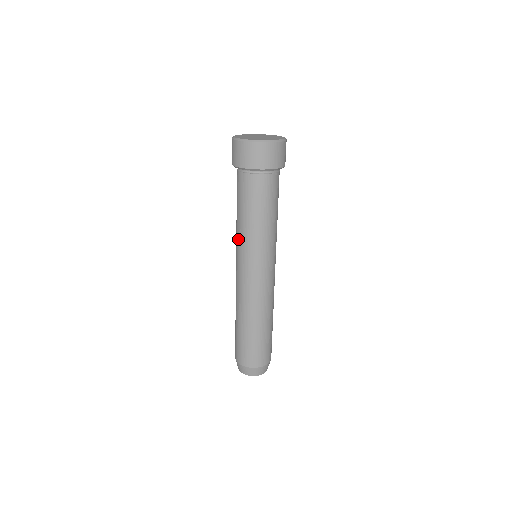
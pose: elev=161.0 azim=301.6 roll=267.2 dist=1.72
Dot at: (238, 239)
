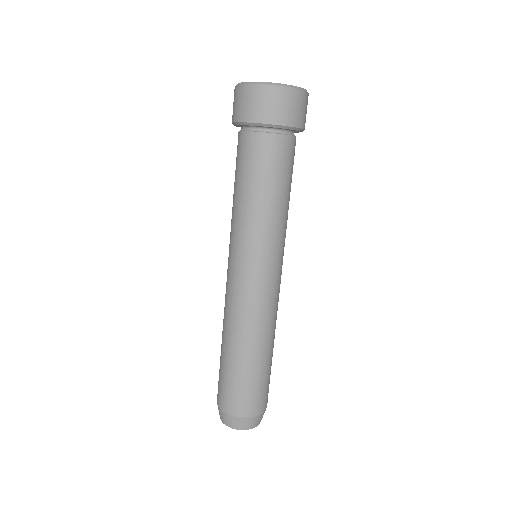
Dot at: occluded
